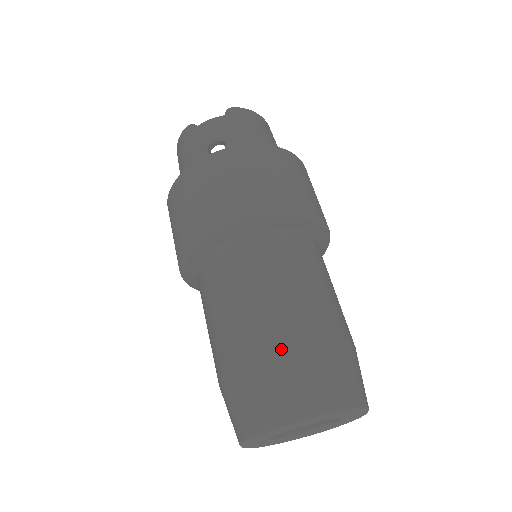
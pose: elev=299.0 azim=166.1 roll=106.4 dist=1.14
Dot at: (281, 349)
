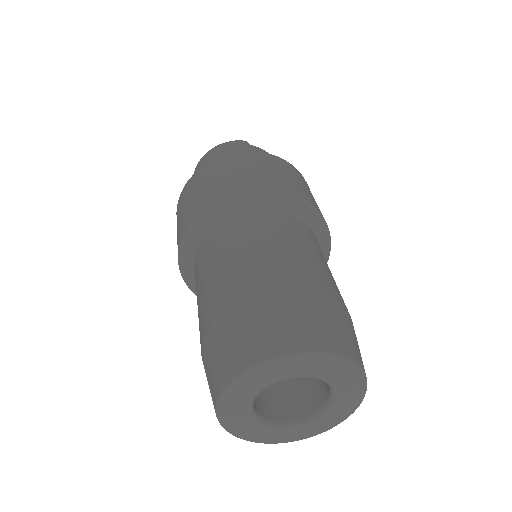
Dot at: (339, 301)
